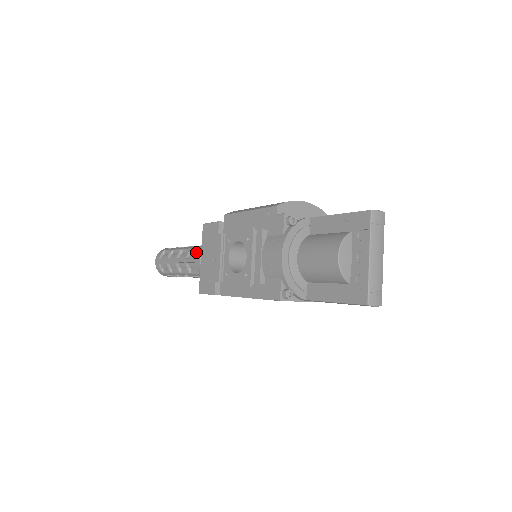
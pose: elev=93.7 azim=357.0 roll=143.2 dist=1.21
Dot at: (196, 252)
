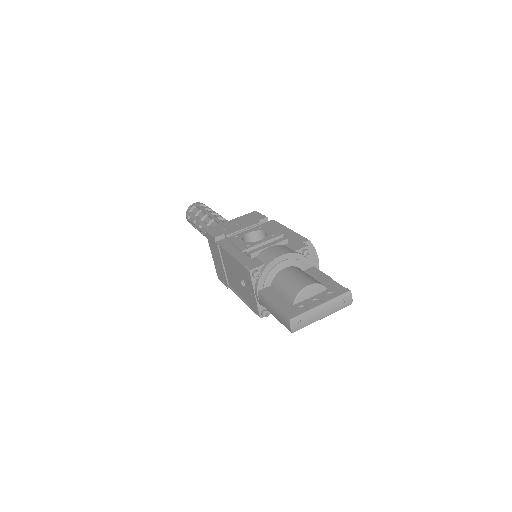
Dot at: occluded
